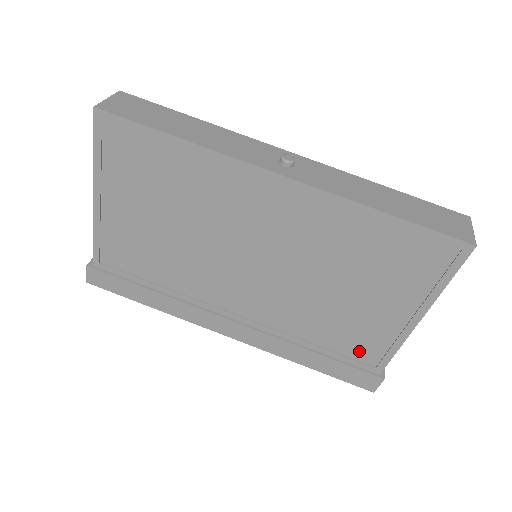
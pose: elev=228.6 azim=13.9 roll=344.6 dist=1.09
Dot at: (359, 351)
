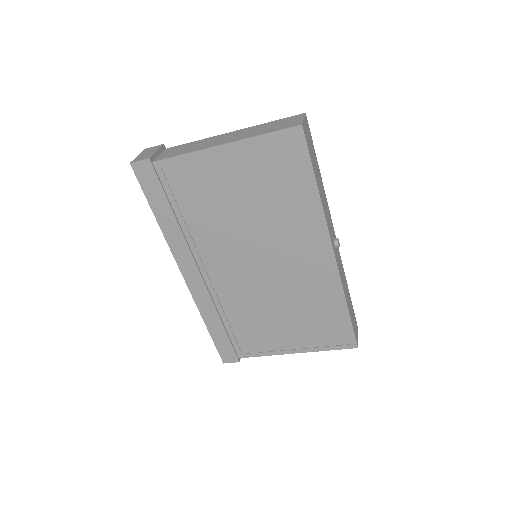
Dot at: (246, 342)
